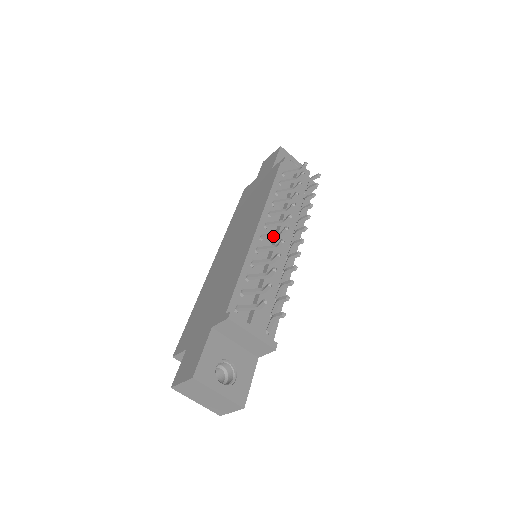
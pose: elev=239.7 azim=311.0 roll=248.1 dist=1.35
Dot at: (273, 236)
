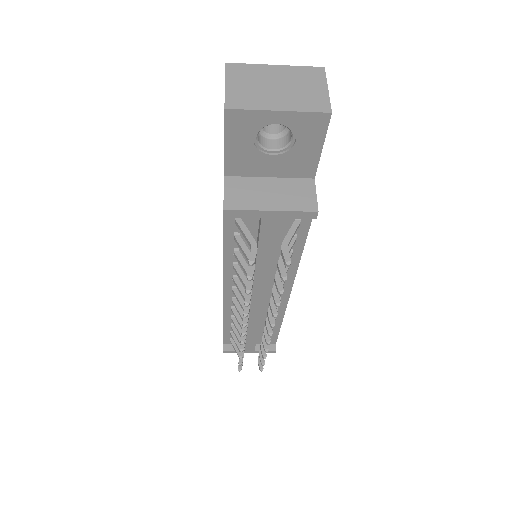
Dot at: (240, 314)
